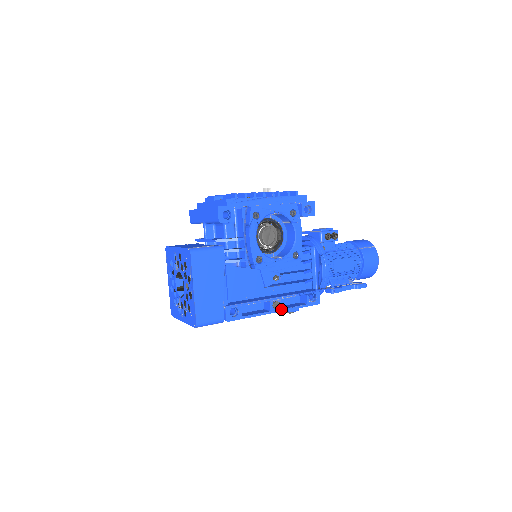
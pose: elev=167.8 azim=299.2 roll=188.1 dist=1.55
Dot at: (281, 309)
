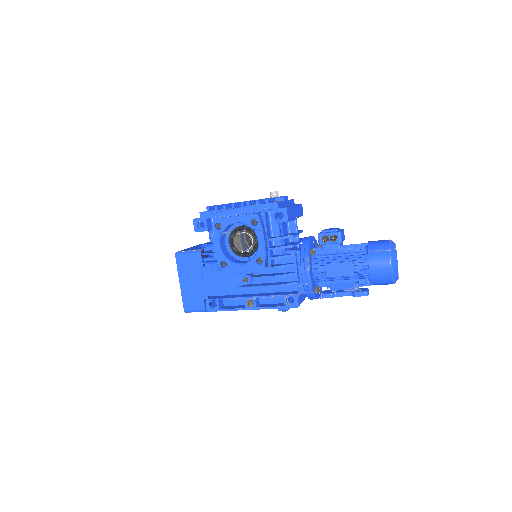
Dot at: (256, 307)
